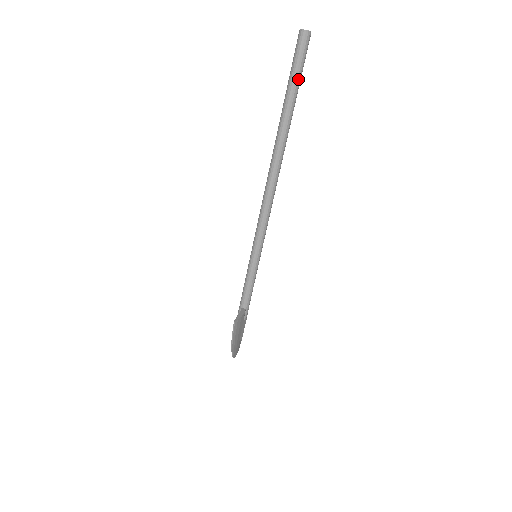
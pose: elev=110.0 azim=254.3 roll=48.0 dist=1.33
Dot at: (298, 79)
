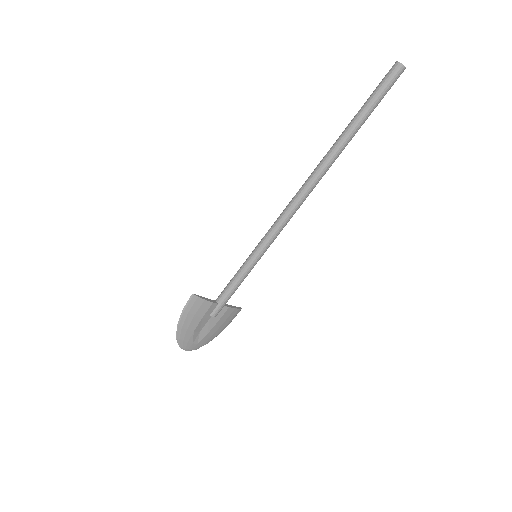
Dot at: (373, 102)
